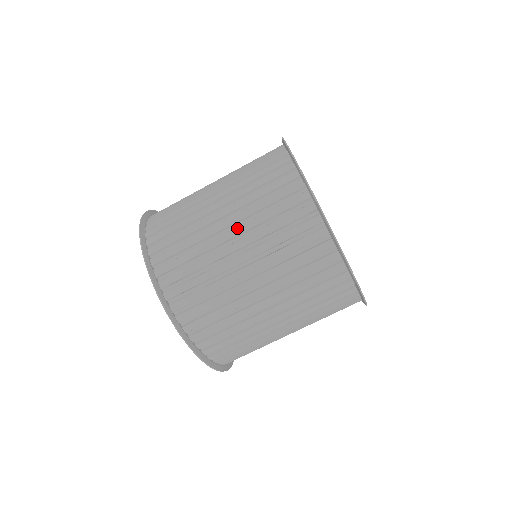
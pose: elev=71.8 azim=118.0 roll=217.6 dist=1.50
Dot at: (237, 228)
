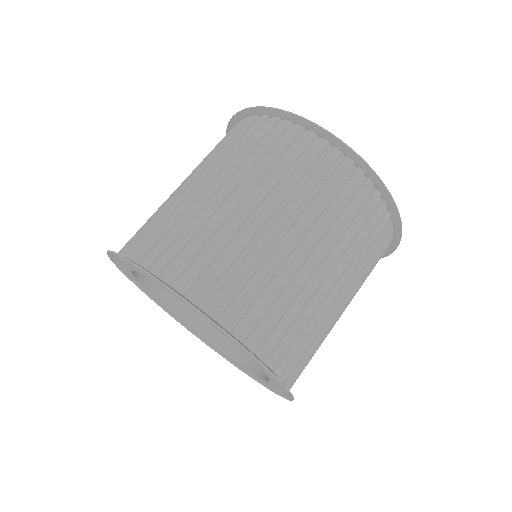
Dot at: (230, 182)
